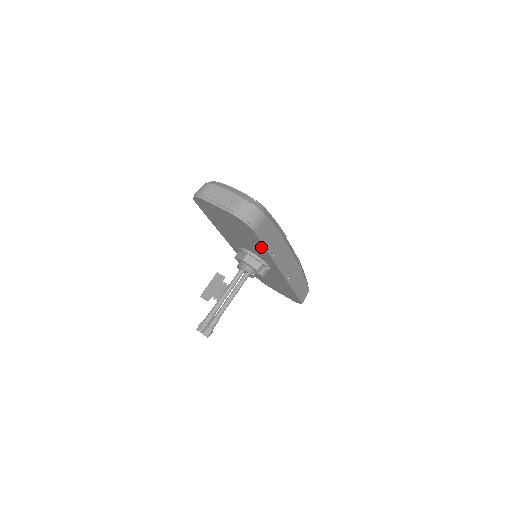
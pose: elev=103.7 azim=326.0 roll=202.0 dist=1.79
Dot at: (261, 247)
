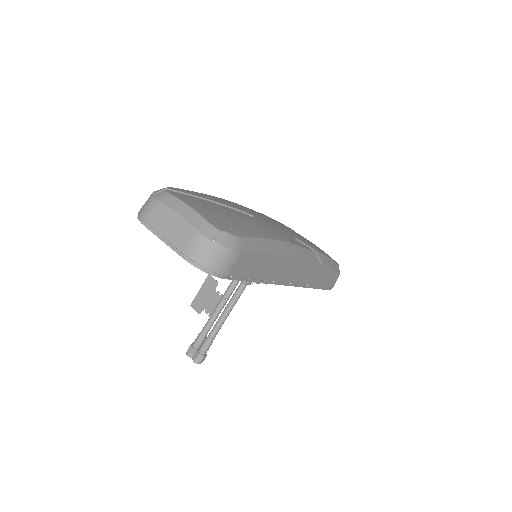
Dot at: occluded
